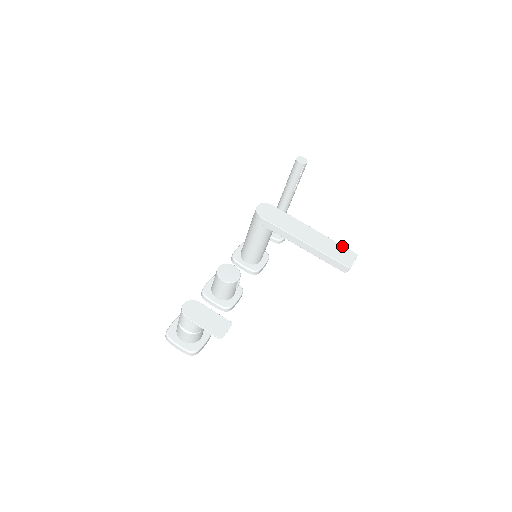
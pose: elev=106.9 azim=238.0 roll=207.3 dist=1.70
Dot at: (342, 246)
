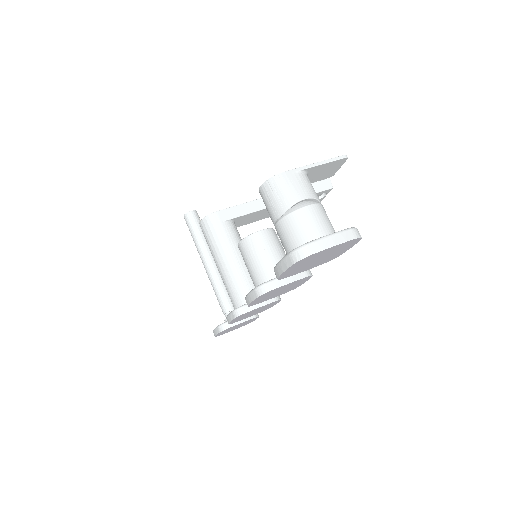
Dot at: occluded
